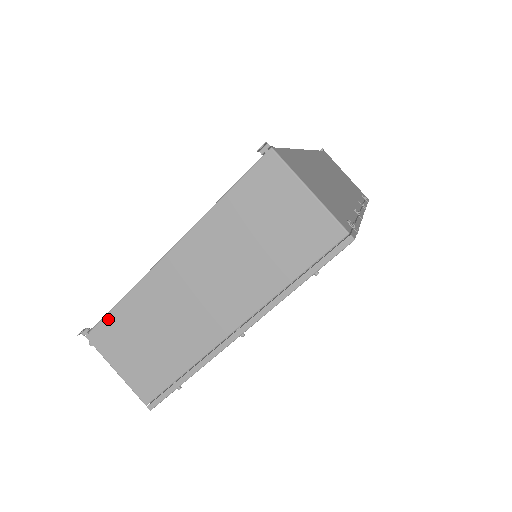
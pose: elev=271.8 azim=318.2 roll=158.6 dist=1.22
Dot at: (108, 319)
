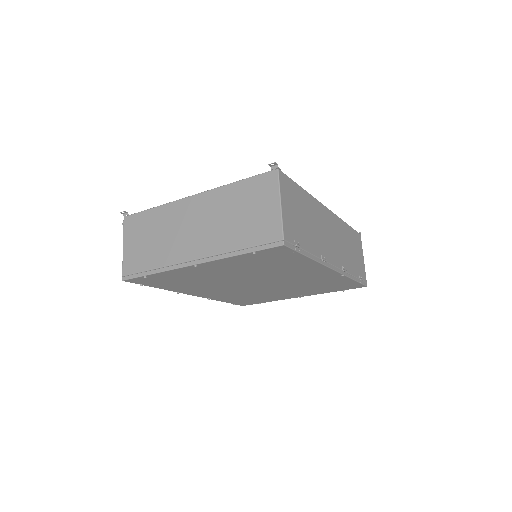
Dot at: (141, 214)
